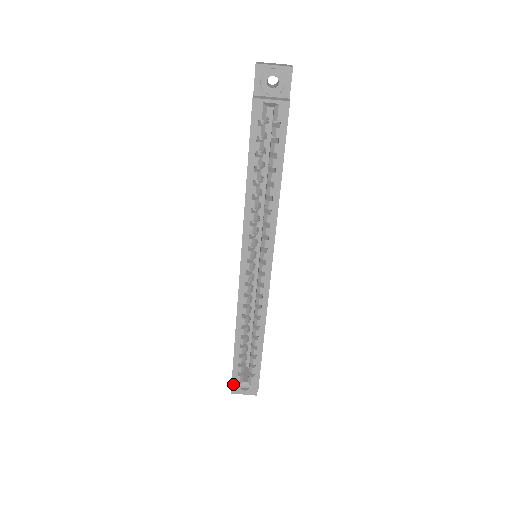
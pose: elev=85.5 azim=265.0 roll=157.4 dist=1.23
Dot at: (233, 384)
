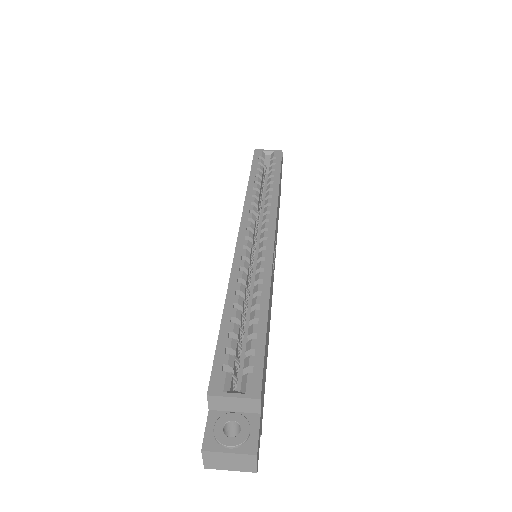
Dot at: (211, 389)
